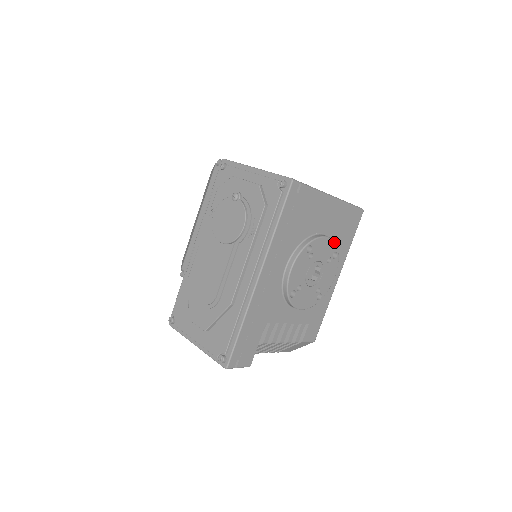
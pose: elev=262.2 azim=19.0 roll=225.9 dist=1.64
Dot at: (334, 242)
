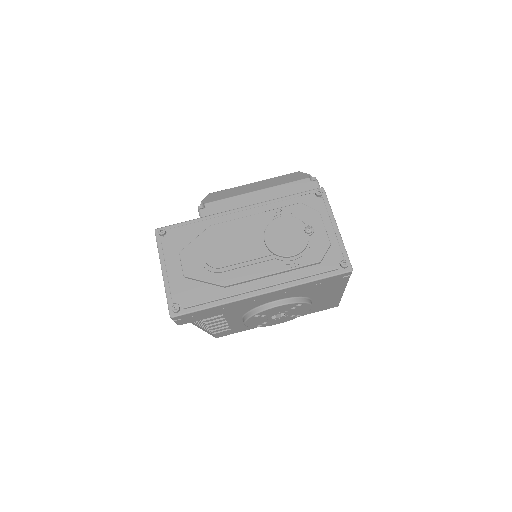
Dot at: (309, 310)
